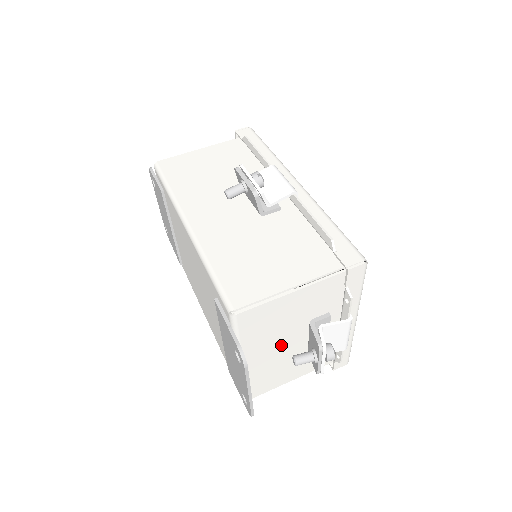
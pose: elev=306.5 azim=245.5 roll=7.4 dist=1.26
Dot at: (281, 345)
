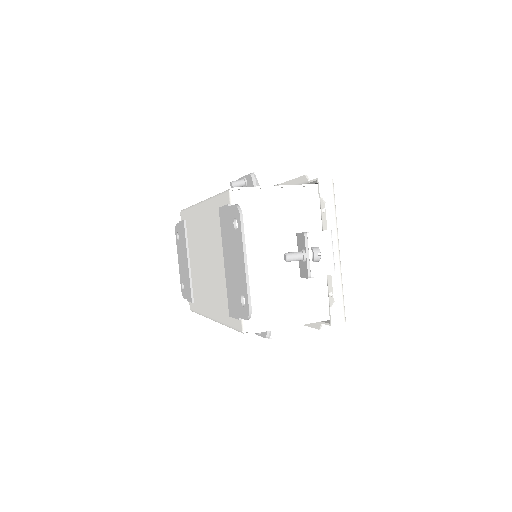
Dot at: (274, 255)
